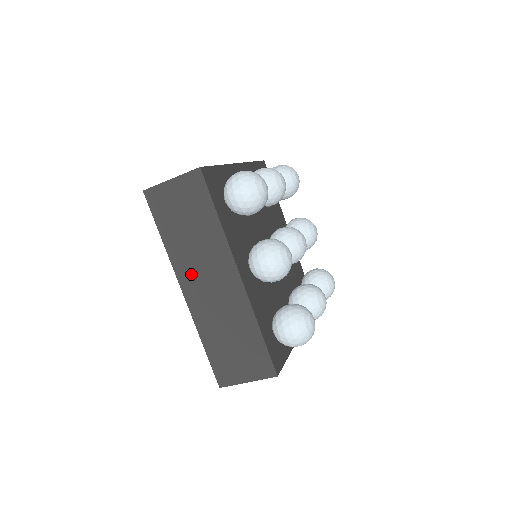
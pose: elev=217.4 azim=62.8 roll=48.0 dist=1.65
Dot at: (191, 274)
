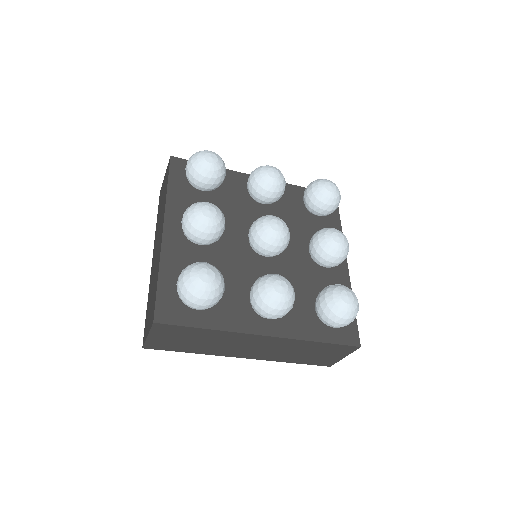
Dot at: (235, 352)
